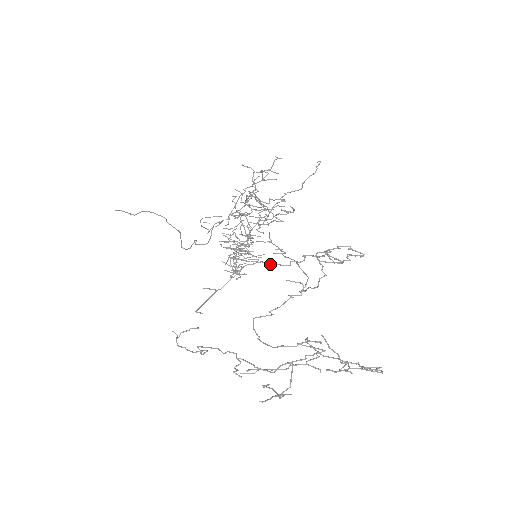
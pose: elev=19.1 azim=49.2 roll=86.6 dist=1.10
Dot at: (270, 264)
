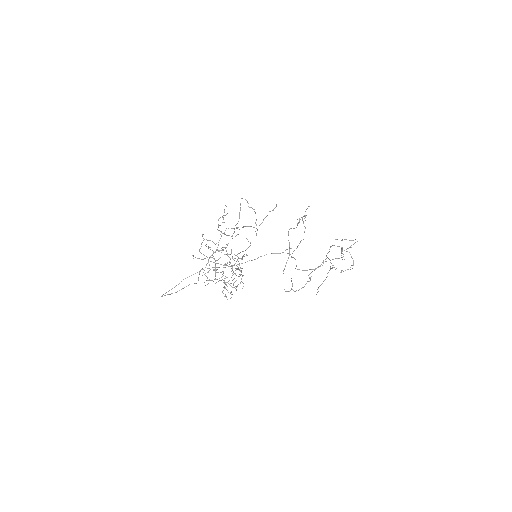
Dot at: occluded
